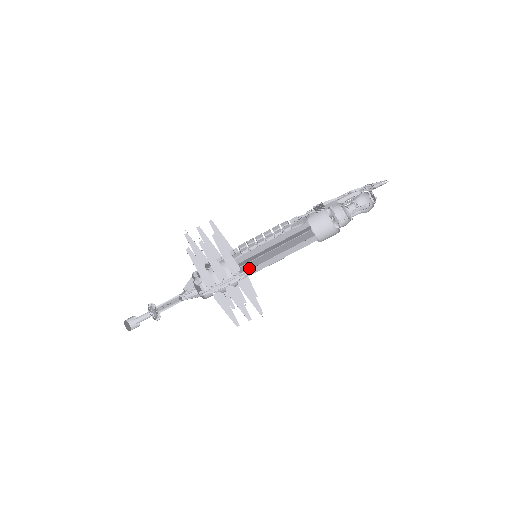
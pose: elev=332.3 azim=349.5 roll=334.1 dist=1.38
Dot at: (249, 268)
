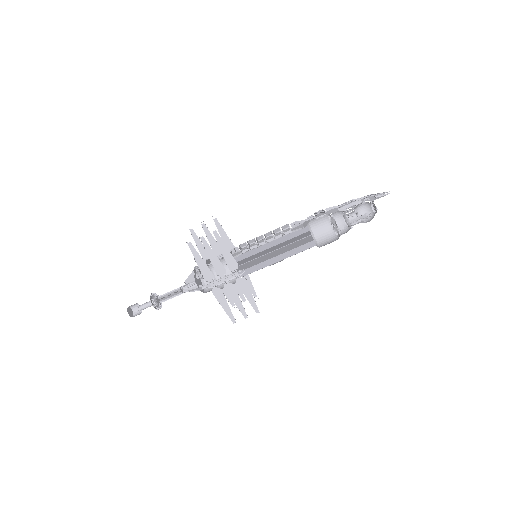
Dot at: (248, 267)
